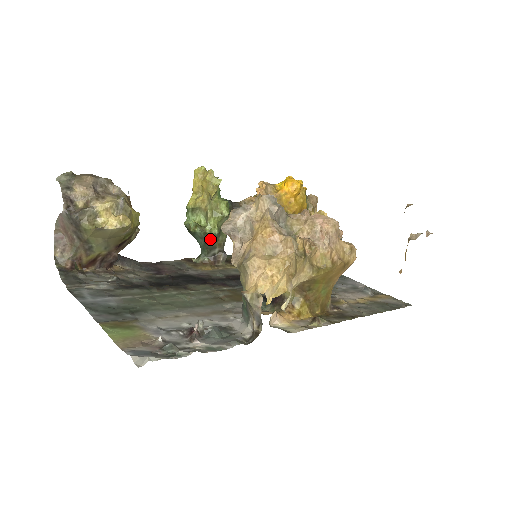
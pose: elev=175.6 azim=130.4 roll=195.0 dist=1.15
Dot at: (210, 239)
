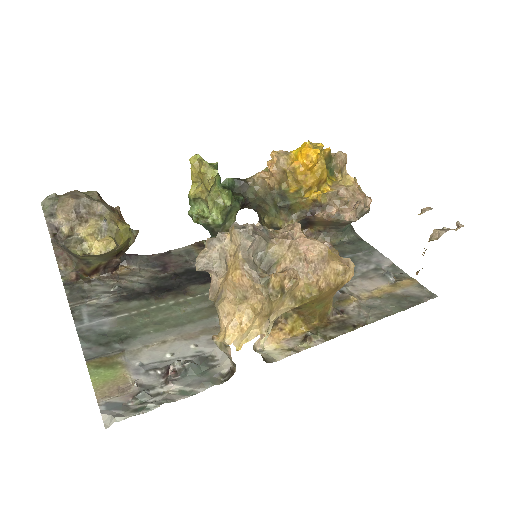
Dot at: (215, 228)
